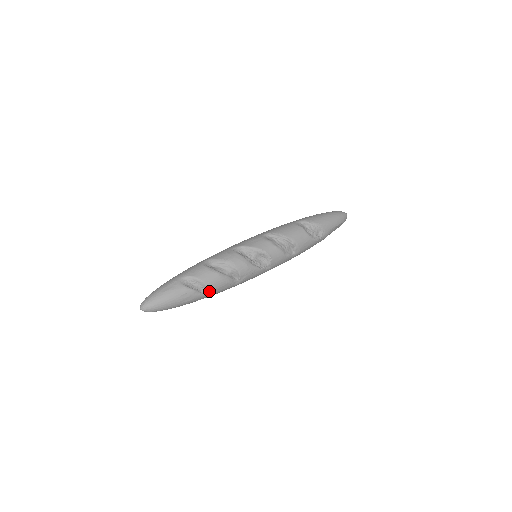
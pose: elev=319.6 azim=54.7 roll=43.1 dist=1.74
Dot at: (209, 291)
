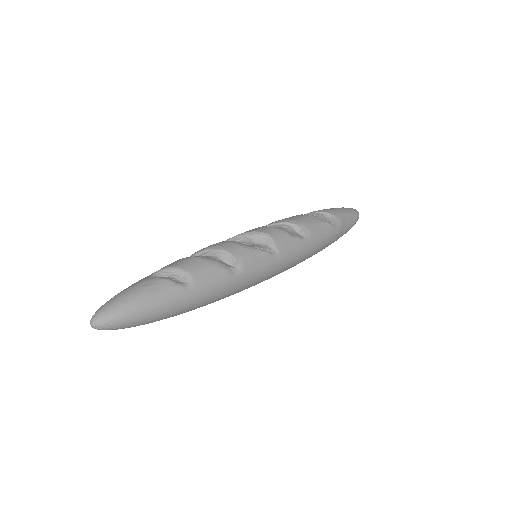
Dot at: (193, 280)
